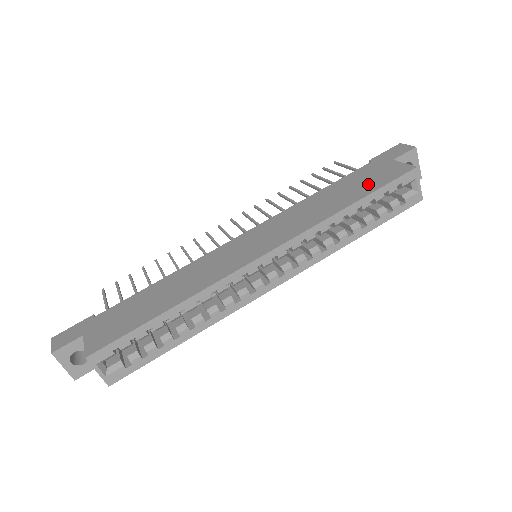
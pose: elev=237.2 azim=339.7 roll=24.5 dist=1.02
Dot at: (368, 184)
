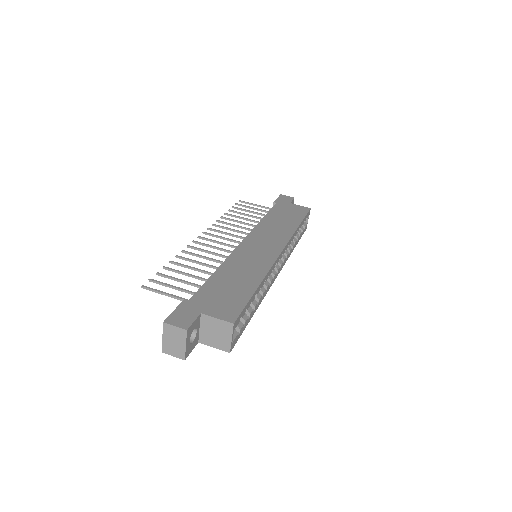
Dot at: (294, 215)
